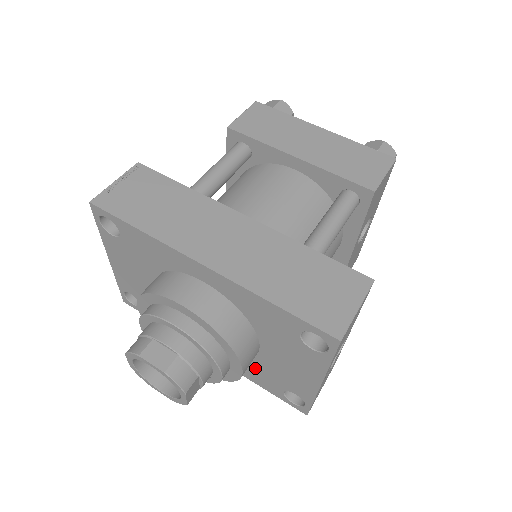
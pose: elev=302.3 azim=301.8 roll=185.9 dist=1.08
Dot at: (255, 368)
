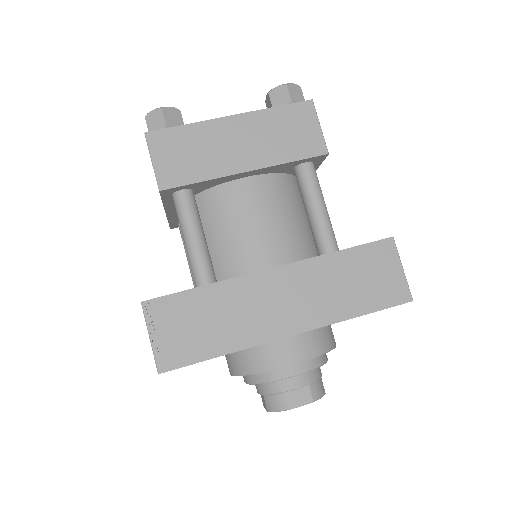
Dot at: occluded
